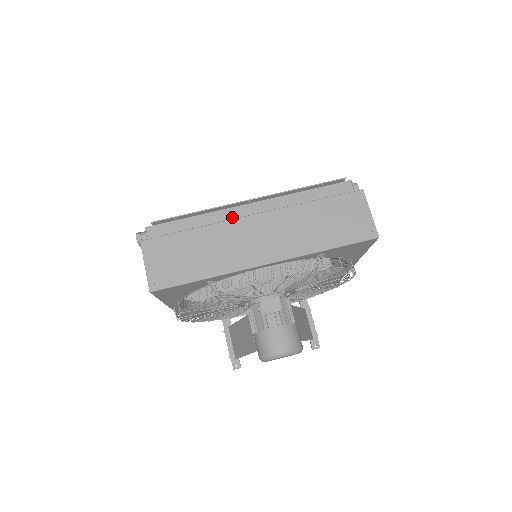
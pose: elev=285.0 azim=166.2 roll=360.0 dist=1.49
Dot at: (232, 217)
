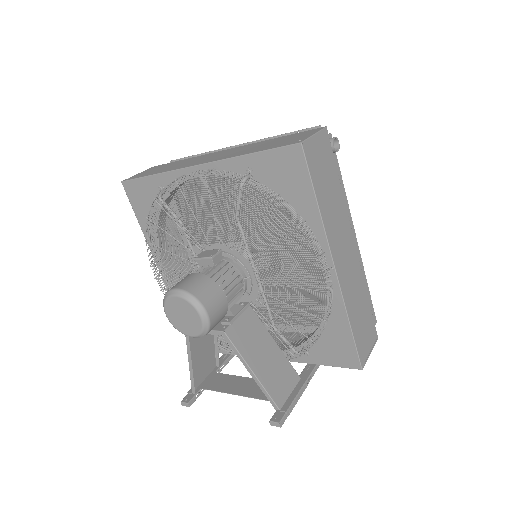
Dot at: occluded
